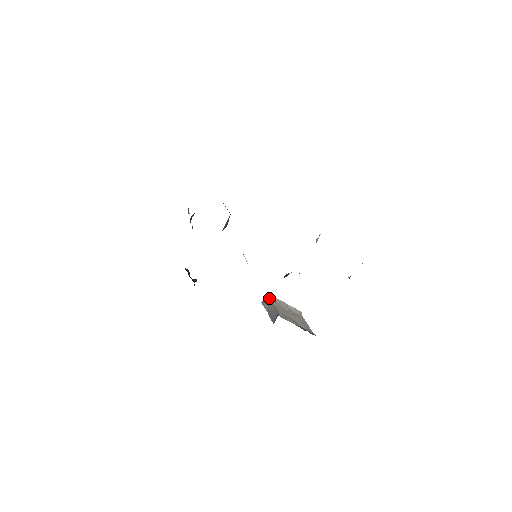
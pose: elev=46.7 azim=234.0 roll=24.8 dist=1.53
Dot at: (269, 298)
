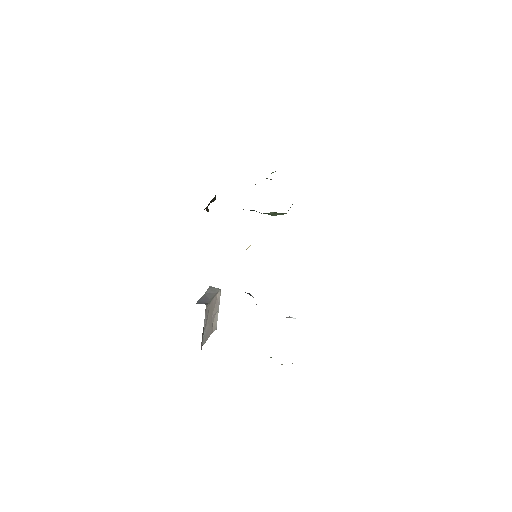
Dot at: (218, 291)
